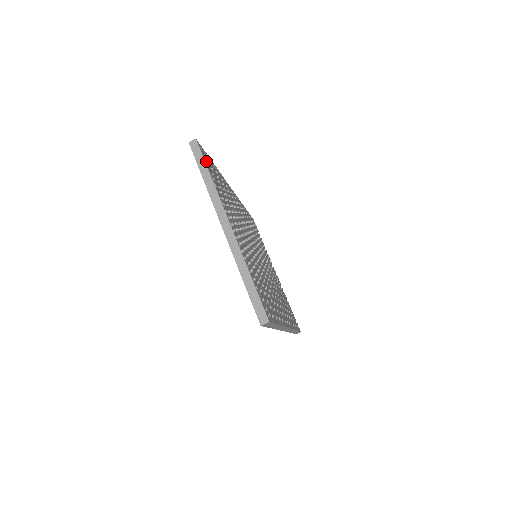
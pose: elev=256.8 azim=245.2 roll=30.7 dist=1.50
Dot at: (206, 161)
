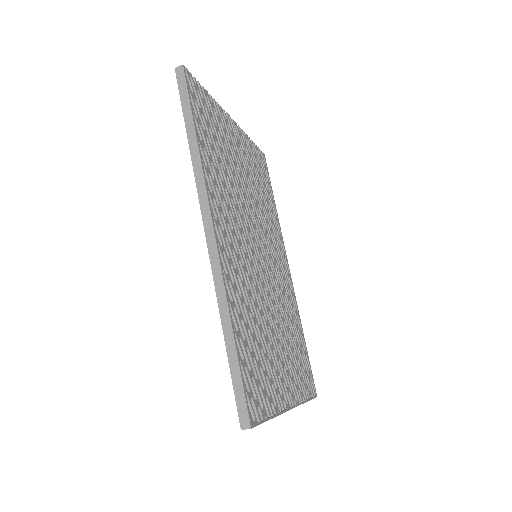
Dot at: (257, 406)
